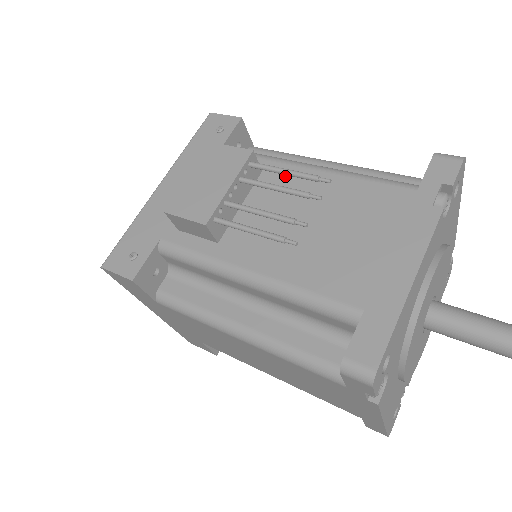
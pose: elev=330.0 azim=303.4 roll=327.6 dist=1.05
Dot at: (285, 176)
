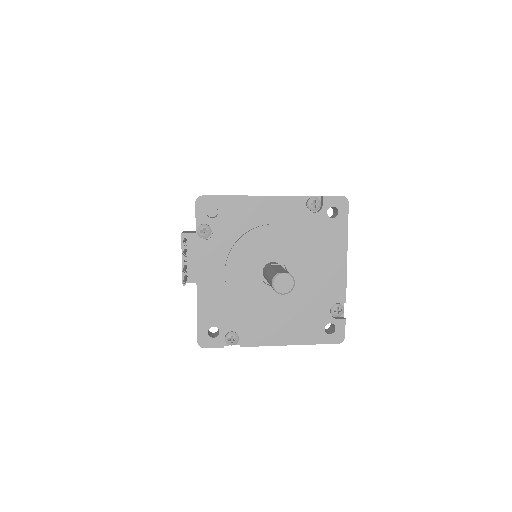
Dot at: occluded
